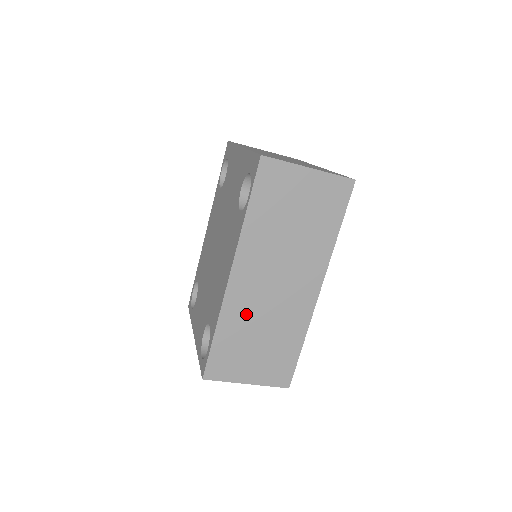
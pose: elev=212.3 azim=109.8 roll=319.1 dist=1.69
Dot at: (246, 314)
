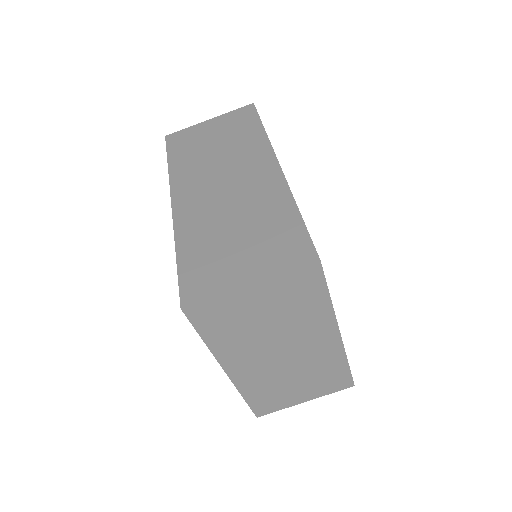
Dot at: (206, 221)
